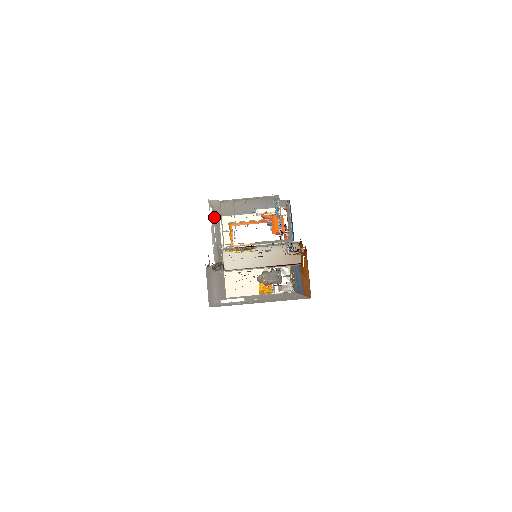
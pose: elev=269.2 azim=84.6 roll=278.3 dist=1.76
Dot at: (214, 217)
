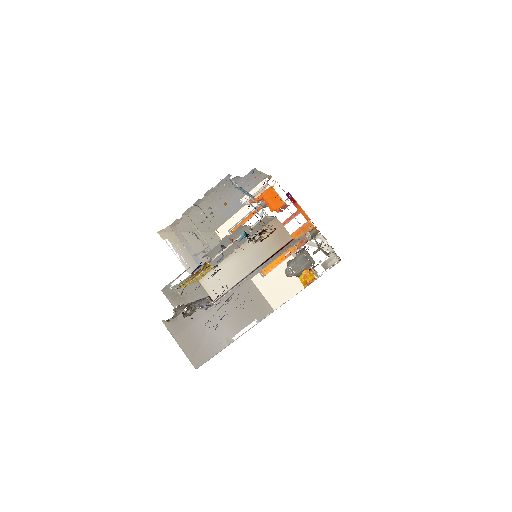
Dot at: (192, 241)
